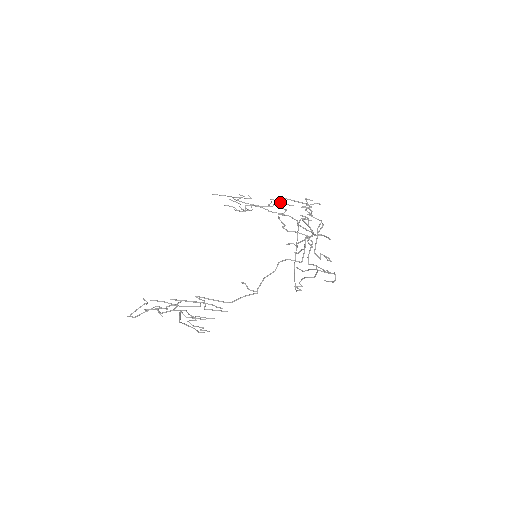
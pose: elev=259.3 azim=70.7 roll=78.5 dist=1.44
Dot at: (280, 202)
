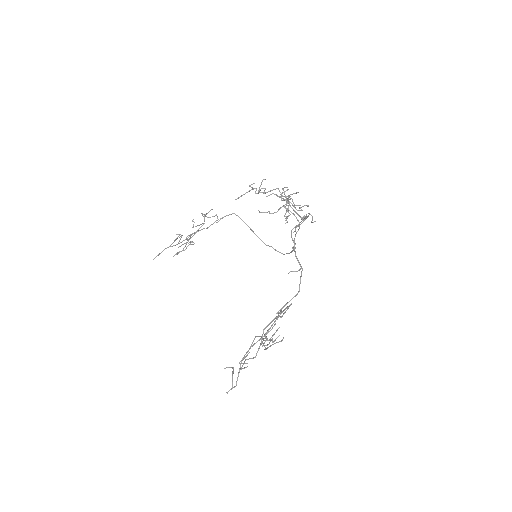
Dot at: occluded
